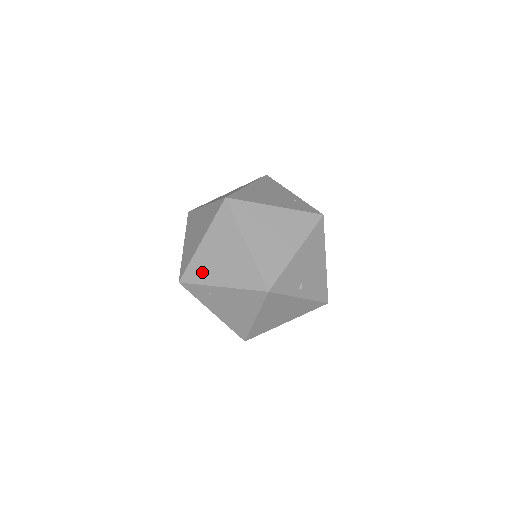
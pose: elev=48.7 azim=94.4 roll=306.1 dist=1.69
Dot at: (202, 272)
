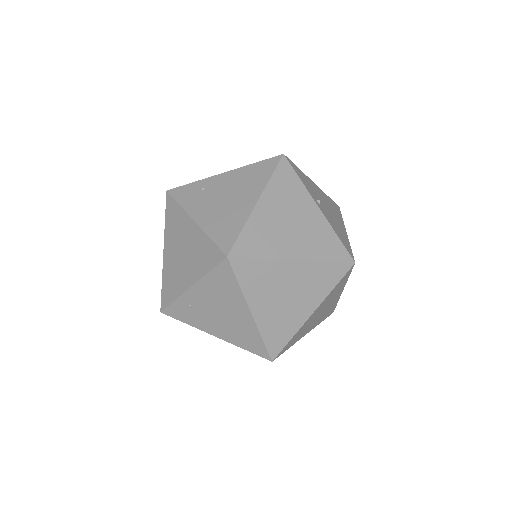
Dot at: occluded
